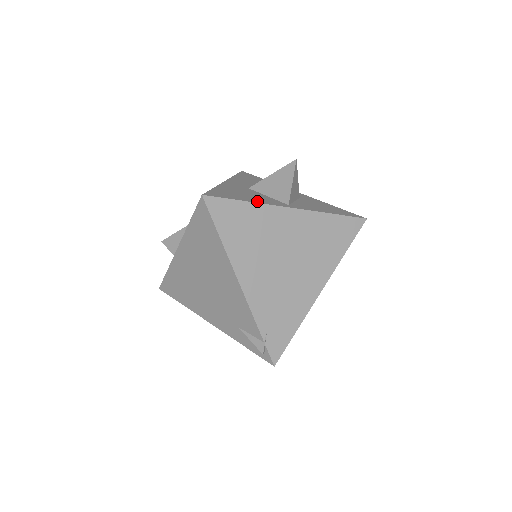
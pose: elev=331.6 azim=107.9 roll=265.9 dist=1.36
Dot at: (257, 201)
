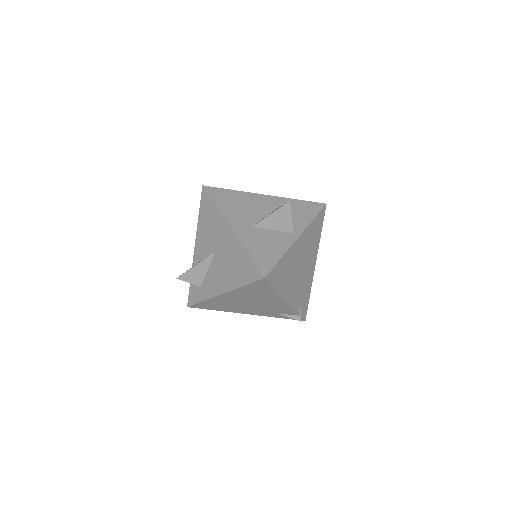
Dot at: (283, 250)
